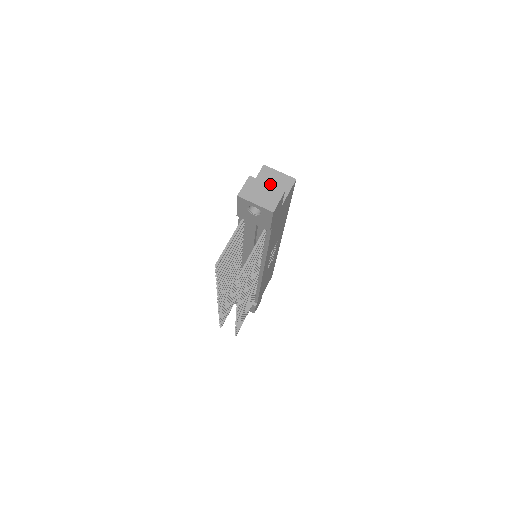
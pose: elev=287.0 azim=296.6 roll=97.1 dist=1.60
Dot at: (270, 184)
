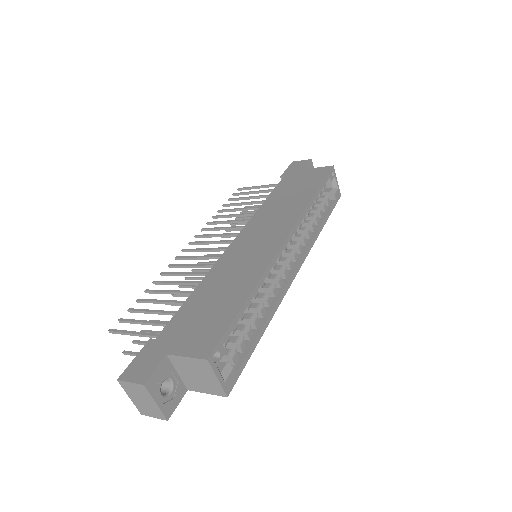
Dot at: (195, 373)
